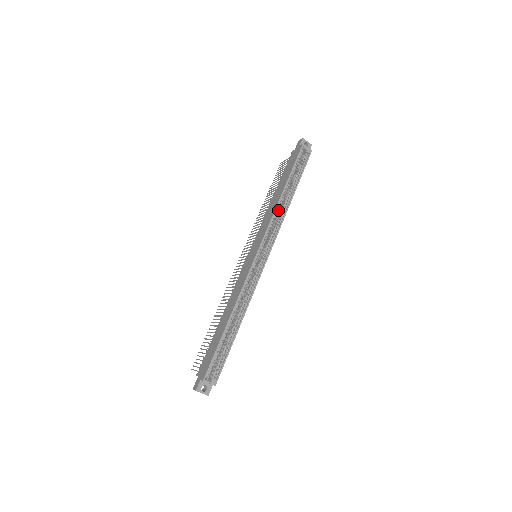
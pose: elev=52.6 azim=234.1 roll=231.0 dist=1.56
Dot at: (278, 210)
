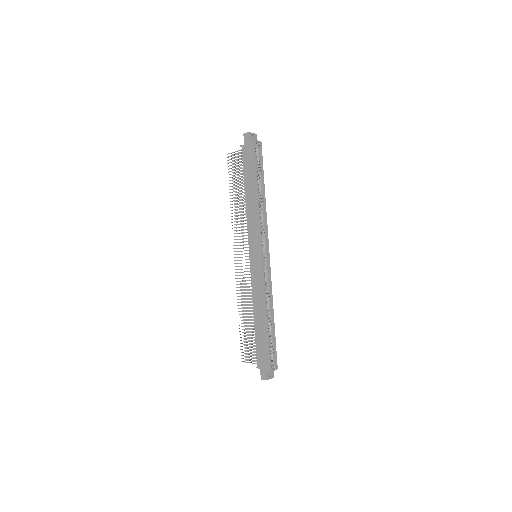
Dot at: (260, 211)
